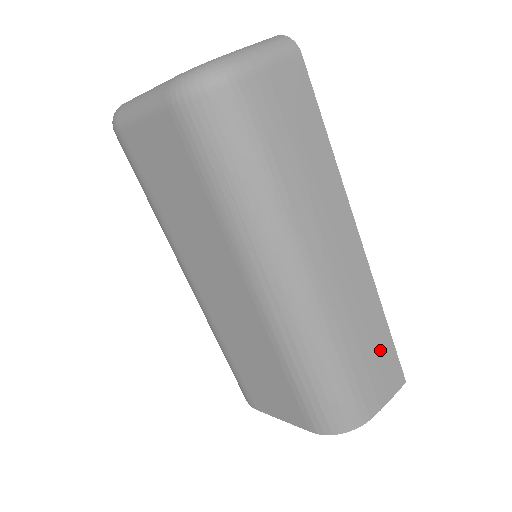
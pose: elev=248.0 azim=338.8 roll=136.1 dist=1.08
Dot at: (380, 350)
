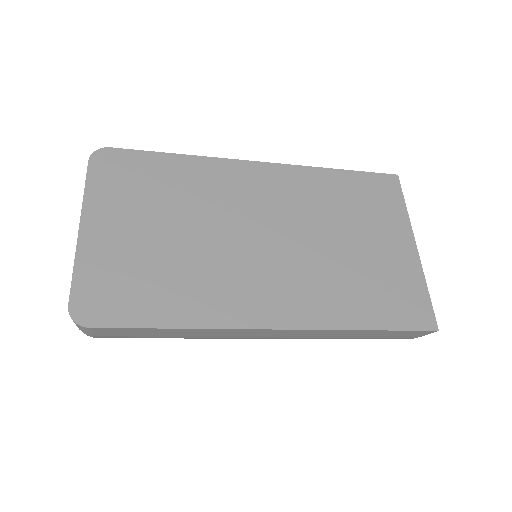
Dot at: (378, 334)
